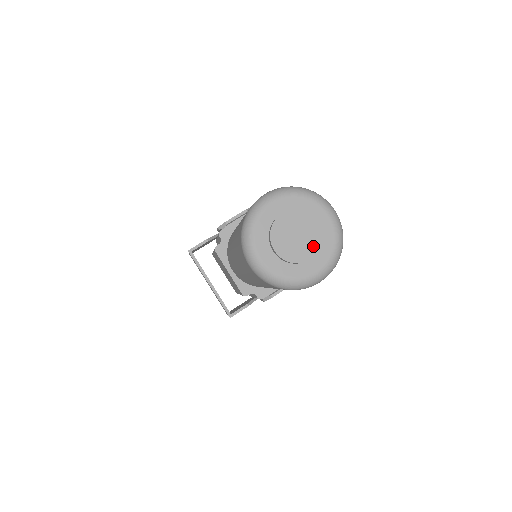
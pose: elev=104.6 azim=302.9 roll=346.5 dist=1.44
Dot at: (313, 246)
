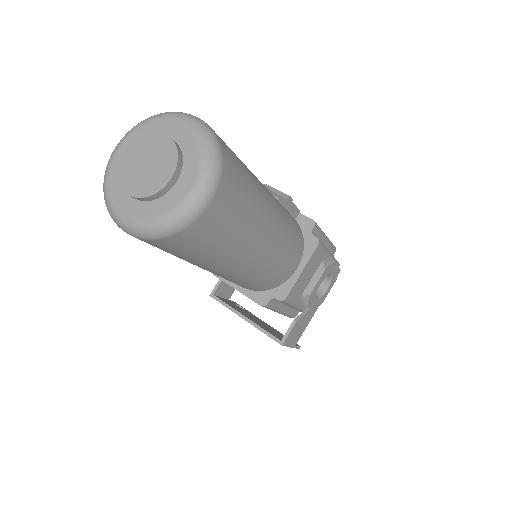
Dot at: (168, 163)
